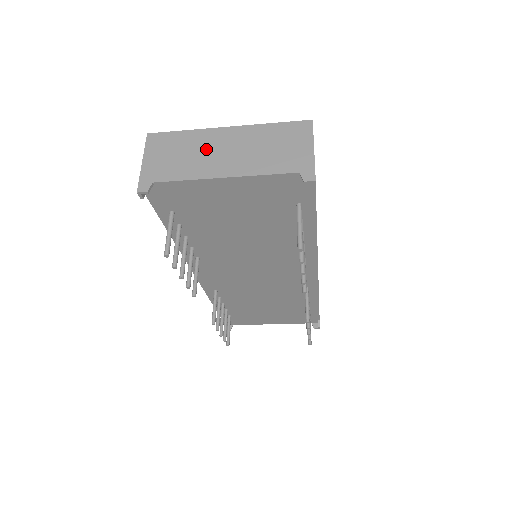
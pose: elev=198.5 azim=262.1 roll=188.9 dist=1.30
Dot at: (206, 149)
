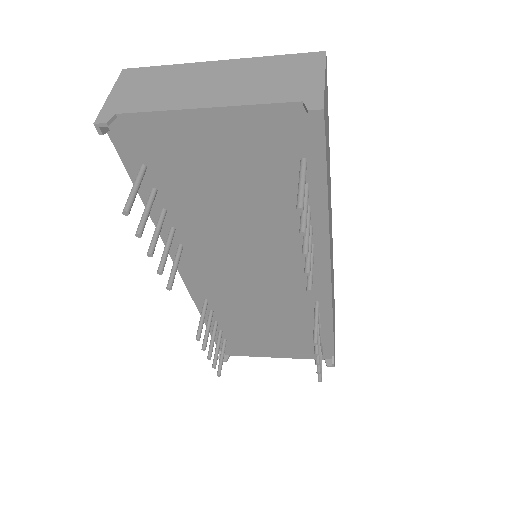
Dot at: (189, 81)
